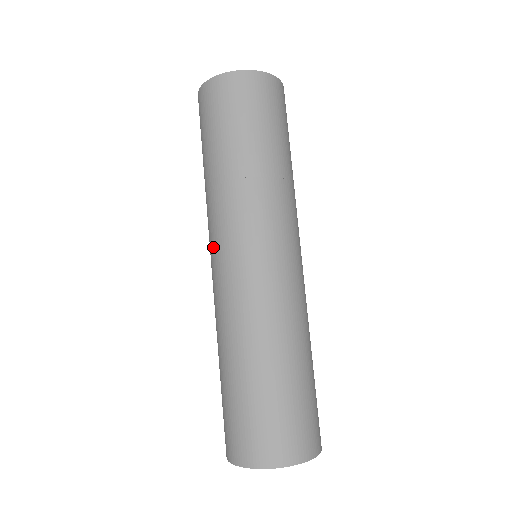
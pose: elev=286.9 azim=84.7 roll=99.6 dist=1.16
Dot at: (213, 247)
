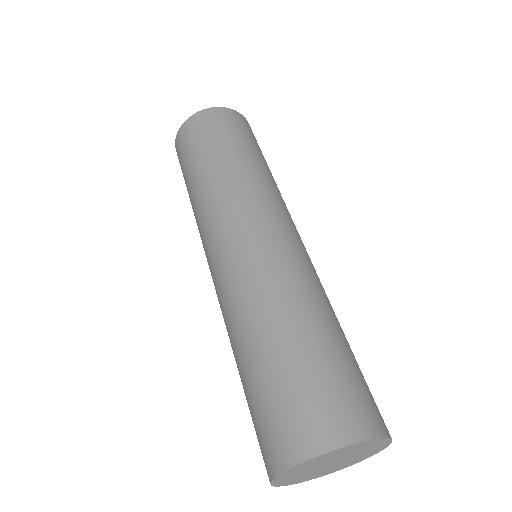
Dot at: (206, 254)
